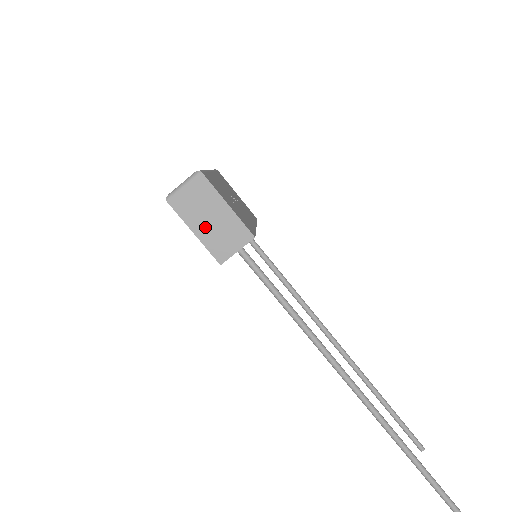
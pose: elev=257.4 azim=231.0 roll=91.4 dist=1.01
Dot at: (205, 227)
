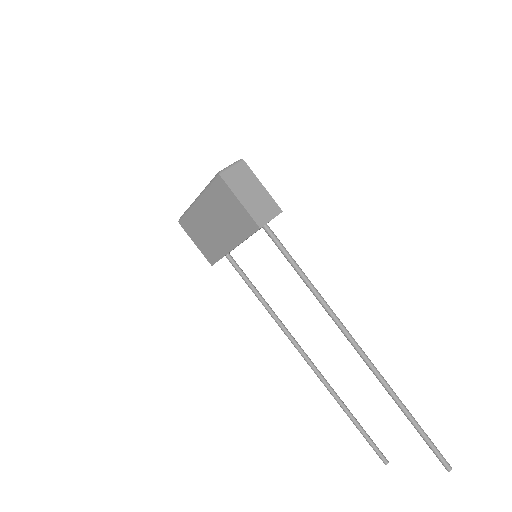
Dot at: (248, 198)
